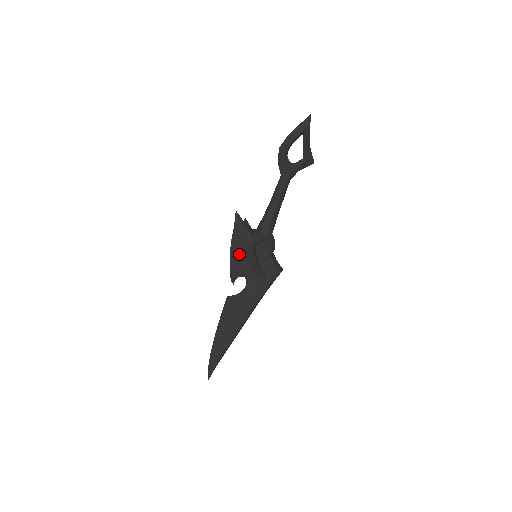
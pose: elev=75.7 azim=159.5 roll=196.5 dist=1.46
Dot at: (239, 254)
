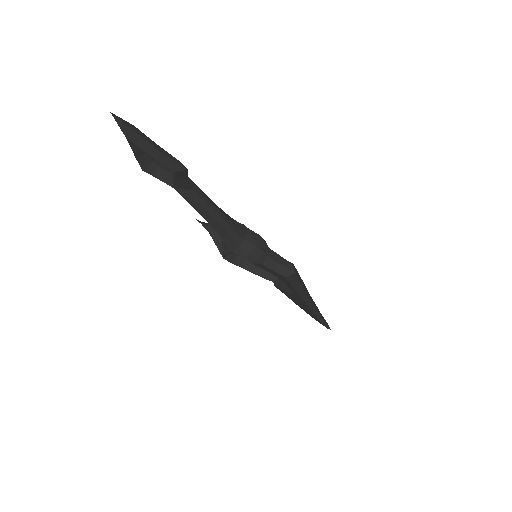
Dot at: occluded
